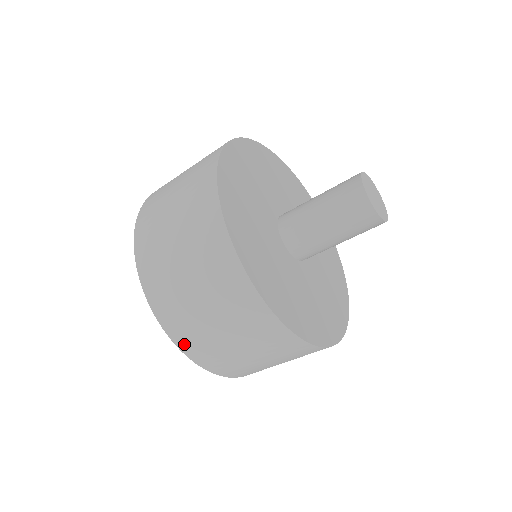
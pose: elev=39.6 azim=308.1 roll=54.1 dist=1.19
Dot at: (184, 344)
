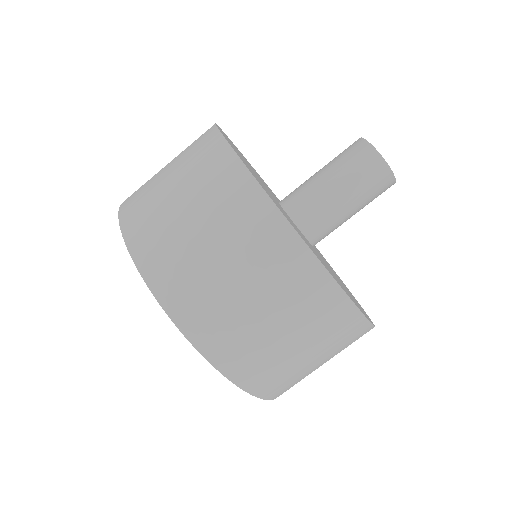
Dot at: (200, 336)
